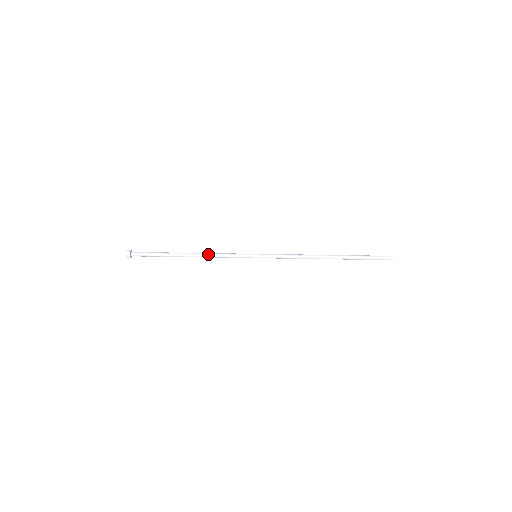
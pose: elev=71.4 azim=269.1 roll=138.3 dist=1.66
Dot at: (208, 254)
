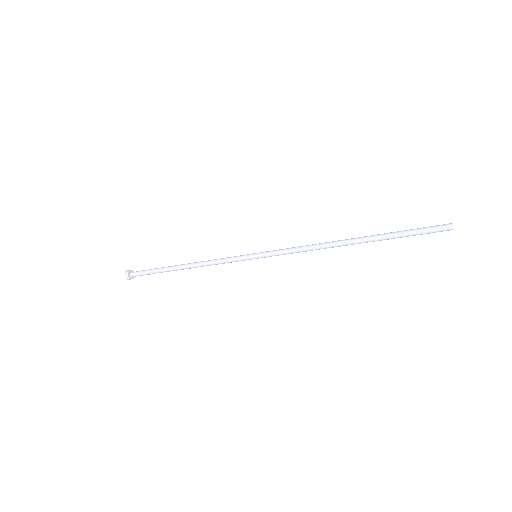
Dot at: (202, 264)
